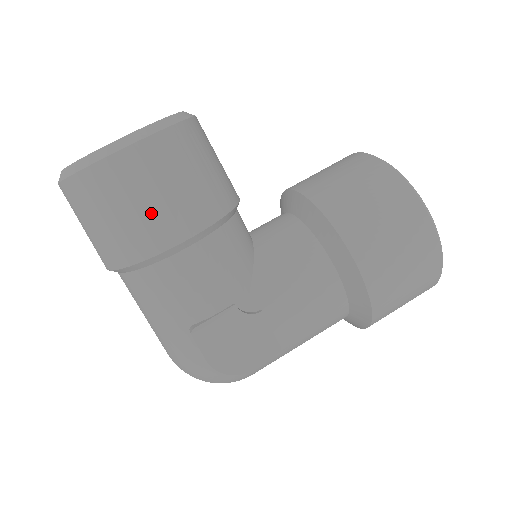
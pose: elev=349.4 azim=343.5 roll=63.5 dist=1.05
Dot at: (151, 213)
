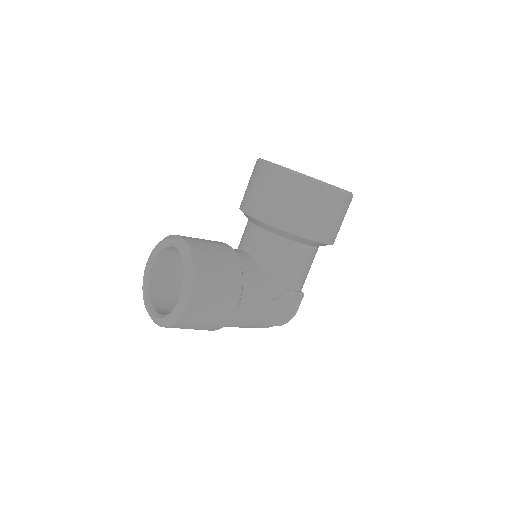
Dot at: (217, 311)
